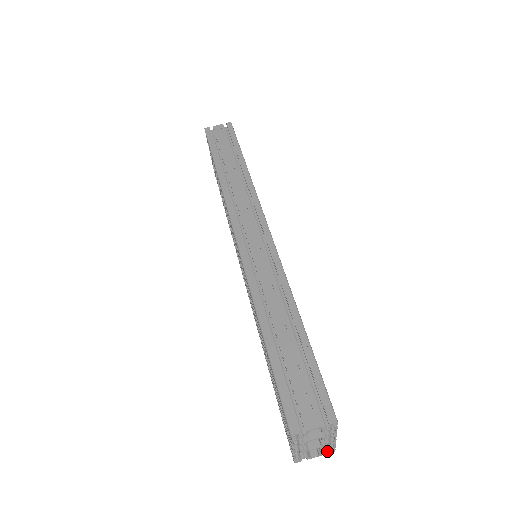
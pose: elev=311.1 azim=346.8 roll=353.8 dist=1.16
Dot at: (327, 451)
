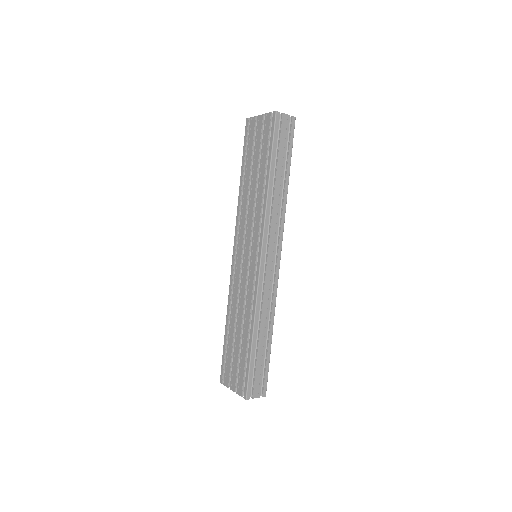
Dot at: occluded
